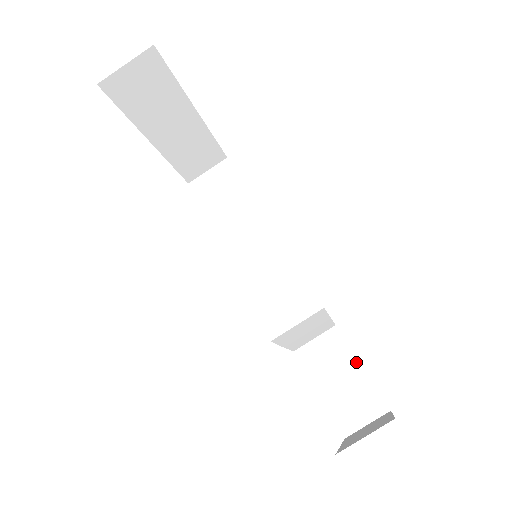
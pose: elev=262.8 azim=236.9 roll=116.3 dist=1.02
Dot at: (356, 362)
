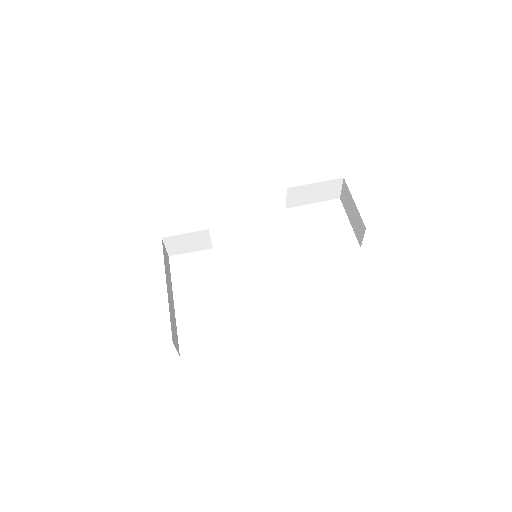
Dot at: (311, 185)
